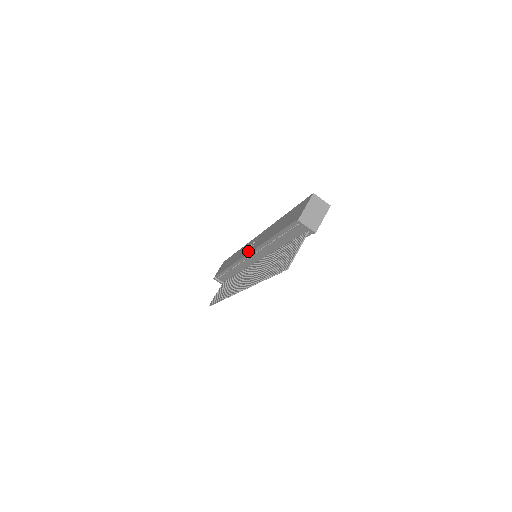
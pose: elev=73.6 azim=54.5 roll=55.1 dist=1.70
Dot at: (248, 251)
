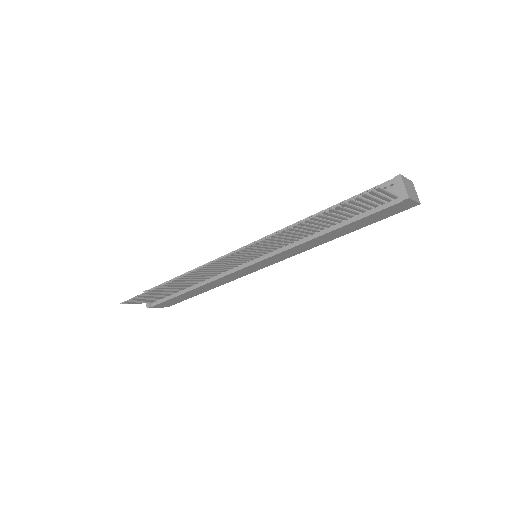
Dot at: occluded
